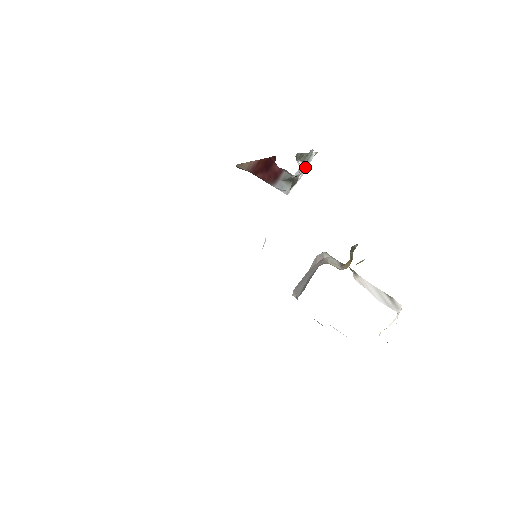
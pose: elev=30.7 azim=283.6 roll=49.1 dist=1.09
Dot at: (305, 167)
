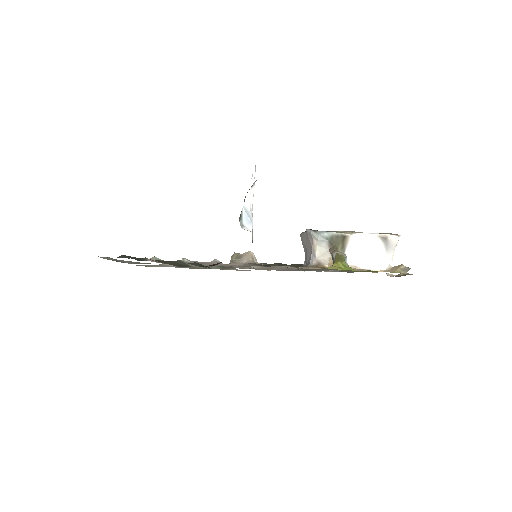
Dot at: (254, 185)
